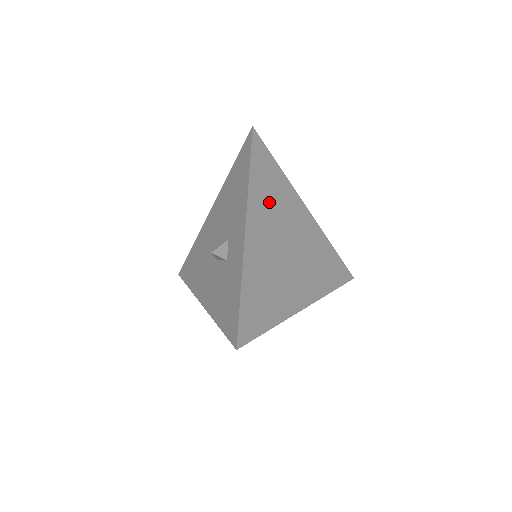
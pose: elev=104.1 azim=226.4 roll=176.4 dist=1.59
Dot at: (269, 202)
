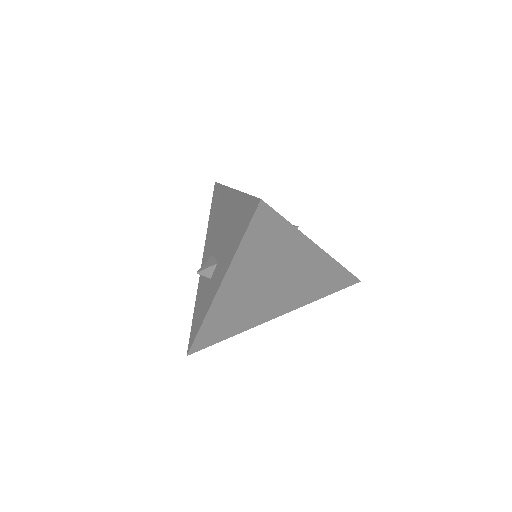
Dot at: (260, 260)
